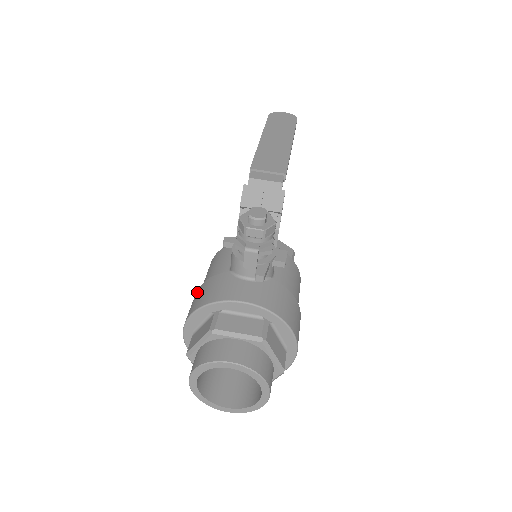
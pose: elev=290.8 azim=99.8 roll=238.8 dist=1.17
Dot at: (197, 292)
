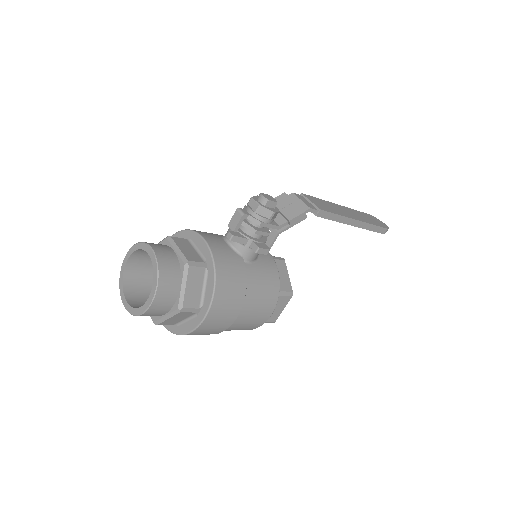
Dot at: occluded
